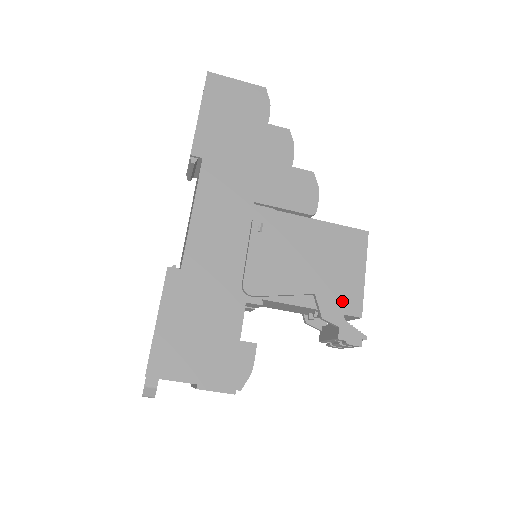
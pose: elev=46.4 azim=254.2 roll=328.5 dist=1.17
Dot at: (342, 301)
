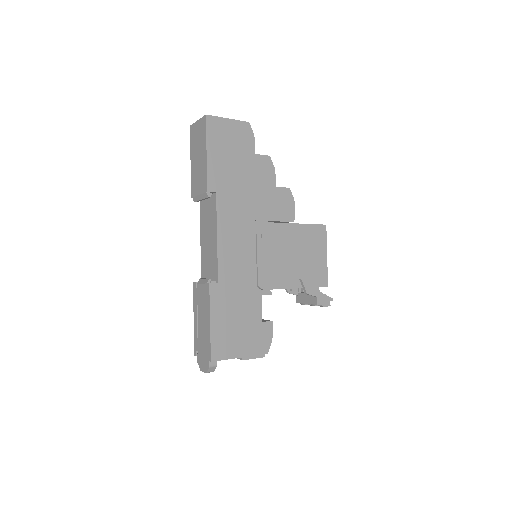
Dot at: (316, 278)
